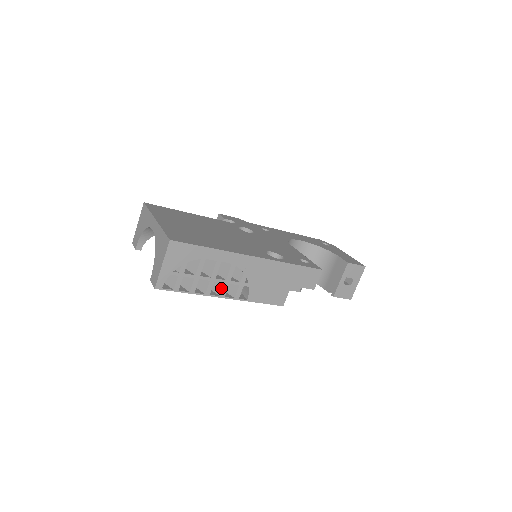
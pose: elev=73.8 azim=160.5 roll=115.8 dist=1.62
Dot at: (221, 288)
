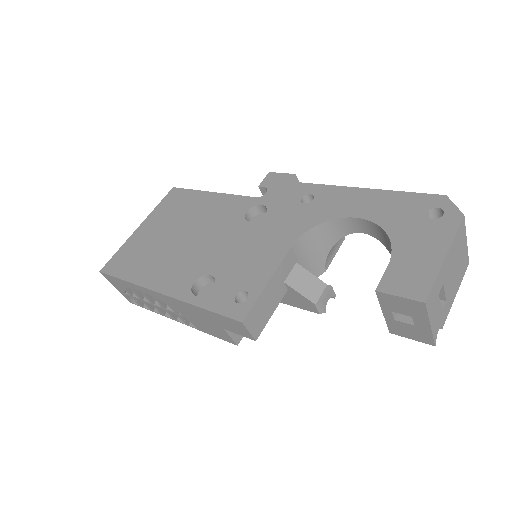
Dot at: occluded
